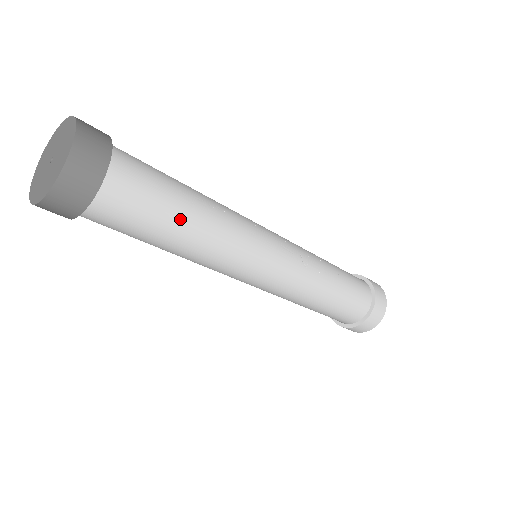
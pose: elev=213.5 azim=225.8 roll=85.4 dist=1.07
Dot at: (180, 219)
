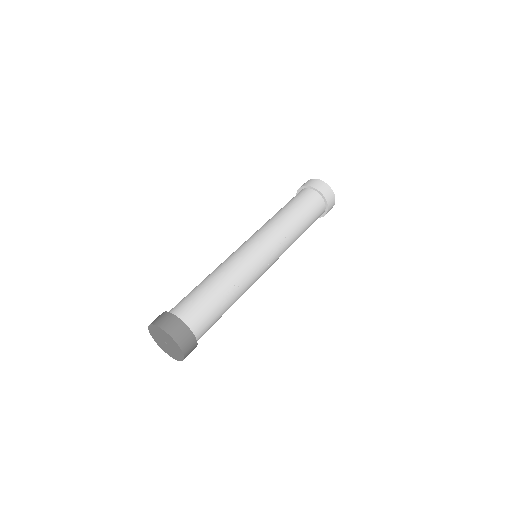
Dot at: (226, 310)
